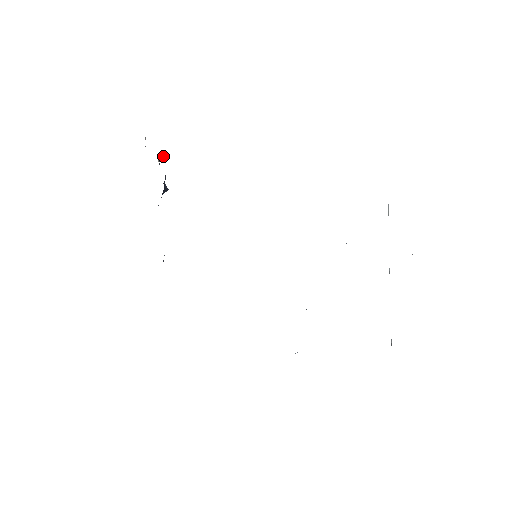
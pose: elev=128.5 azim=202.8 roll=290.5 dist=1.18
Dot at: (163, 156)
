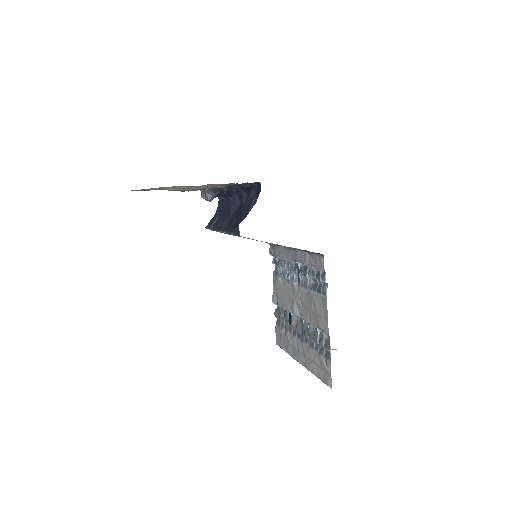
Dot at: occluded
